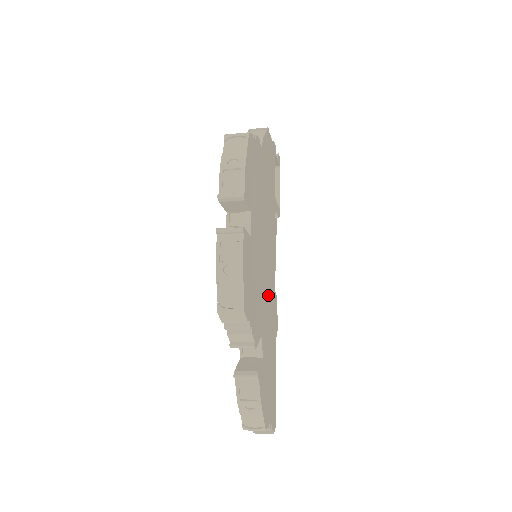
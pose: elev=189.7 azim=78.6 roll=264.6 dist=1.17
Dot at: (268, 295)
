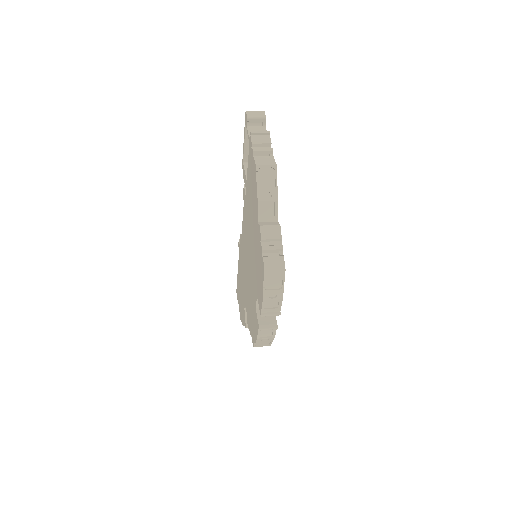
Dot at: occluded
